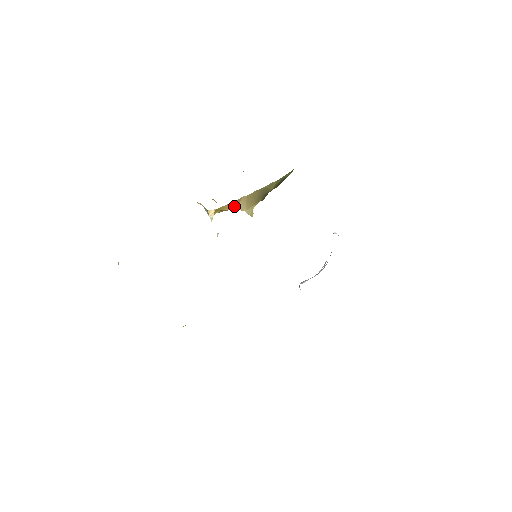
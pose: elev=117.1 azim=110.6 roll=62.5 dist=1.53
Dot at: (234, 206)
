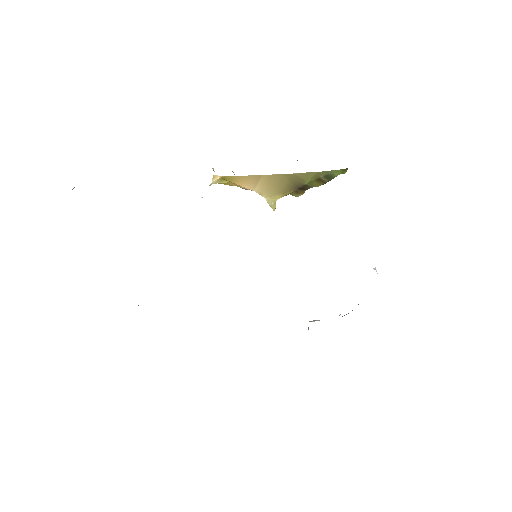
Dot at: (250, 184)
